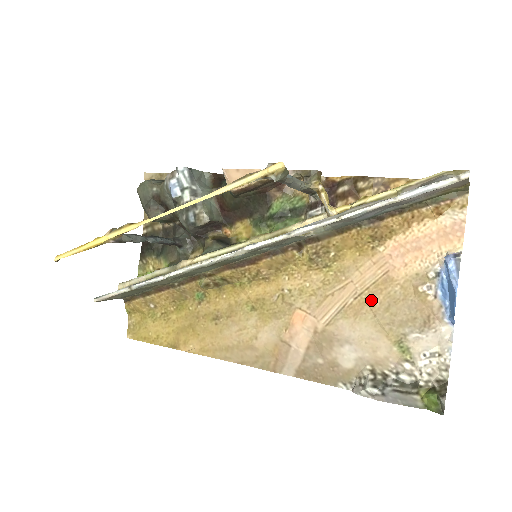
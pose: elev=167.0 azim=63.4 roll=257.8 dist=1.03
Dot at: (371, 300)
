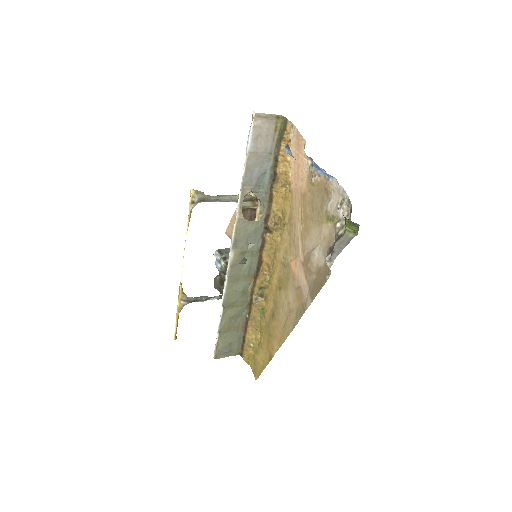
Dot at: (306, 215)
